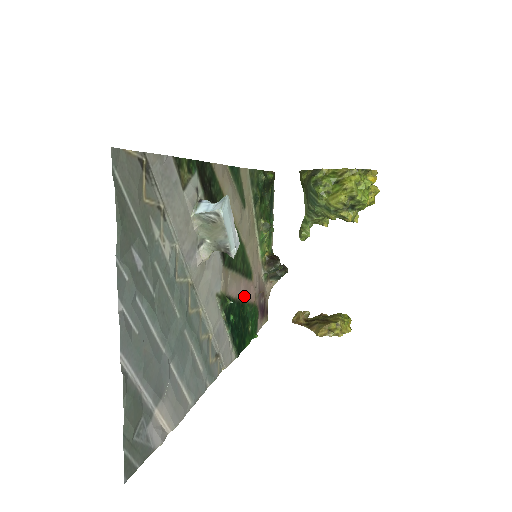
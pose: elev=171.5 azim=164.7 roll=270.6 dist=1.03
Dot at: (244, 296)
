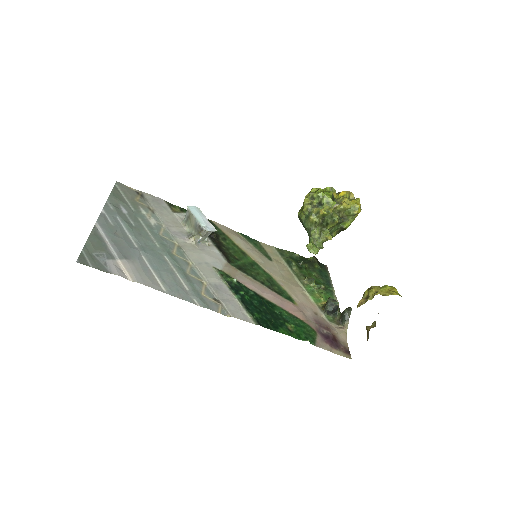
Dot at: (274, 301)
